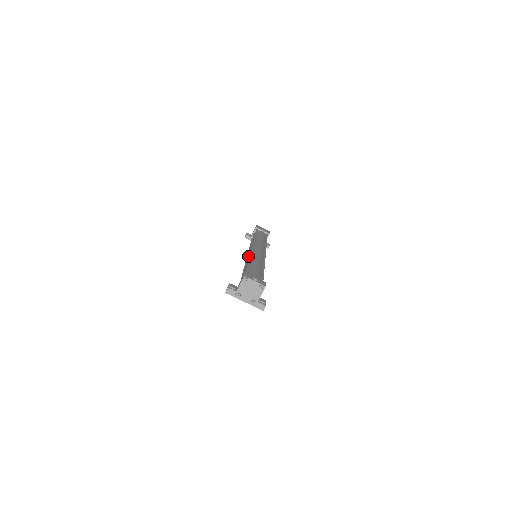
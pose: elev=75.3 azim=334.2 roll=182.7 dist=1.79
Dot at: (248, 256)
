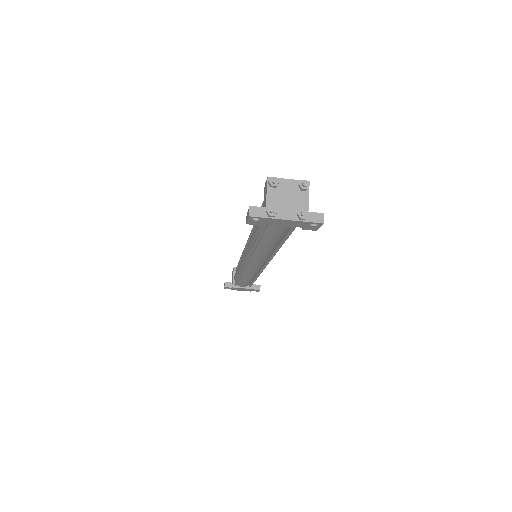
Dot at: occluded
